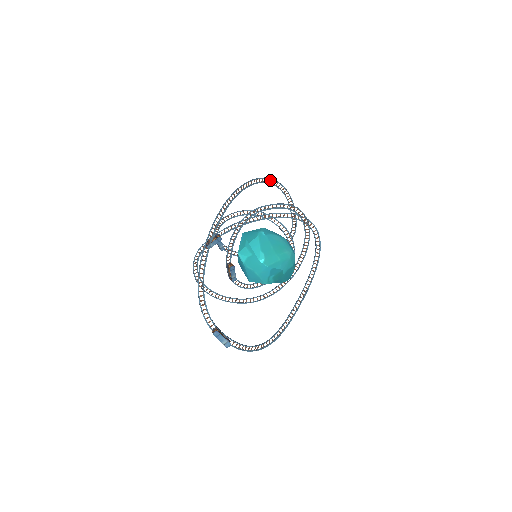
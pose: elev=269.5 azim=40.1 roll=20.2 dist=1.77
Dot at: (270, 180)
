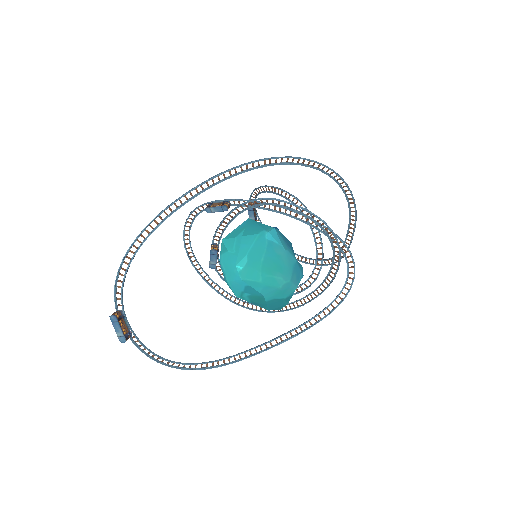
Dot at: (333, 172)
